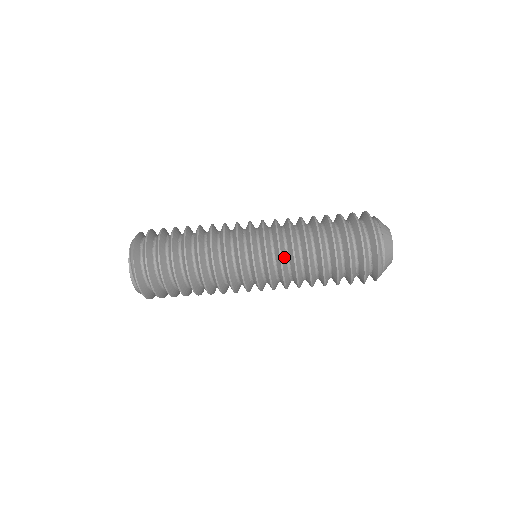
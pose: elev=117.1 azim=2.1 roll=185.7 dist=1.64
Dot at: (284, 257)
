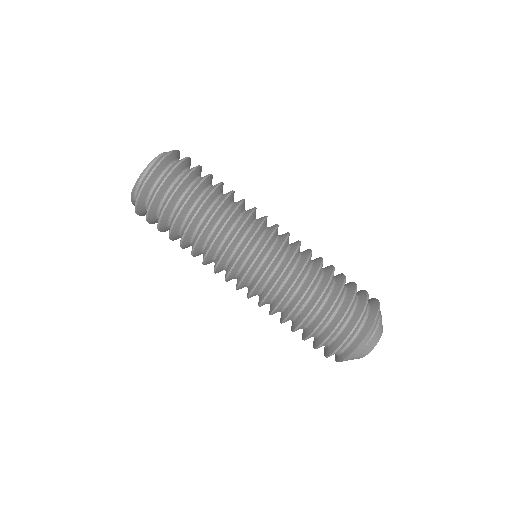
Dot at: (297, 256)
